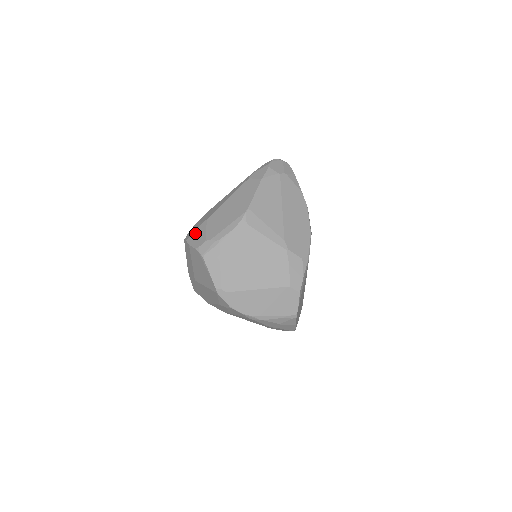
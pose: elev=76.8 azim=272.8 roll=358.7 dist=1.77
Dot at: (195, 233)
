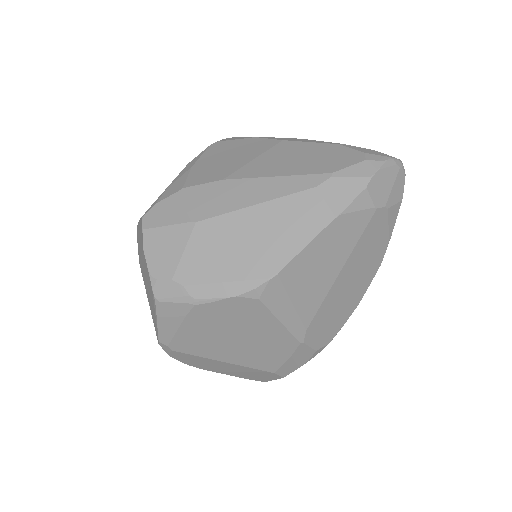
Dot at: (163, 233)
